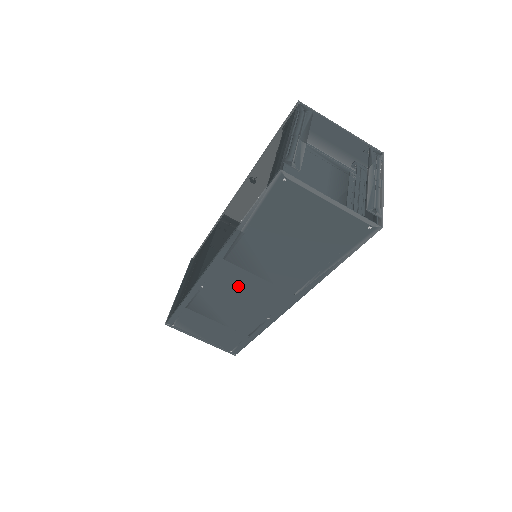
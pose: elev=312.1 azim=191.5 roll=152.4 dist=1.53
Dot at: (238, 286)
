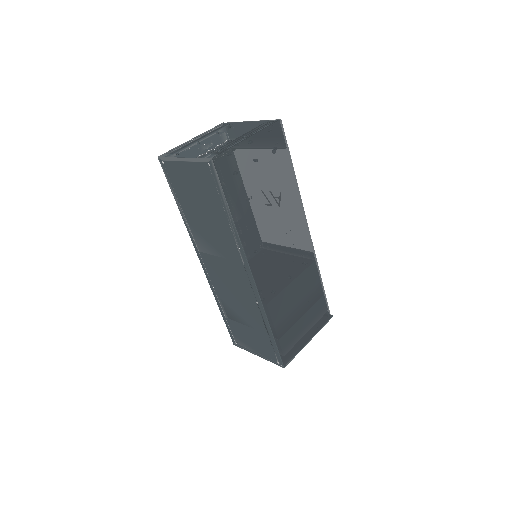
Dot at: (222, 275)
